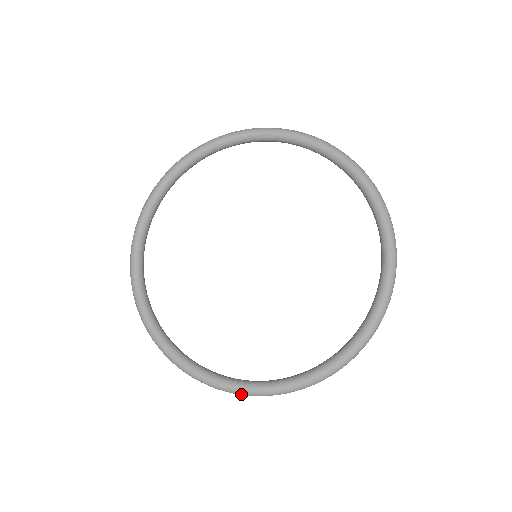
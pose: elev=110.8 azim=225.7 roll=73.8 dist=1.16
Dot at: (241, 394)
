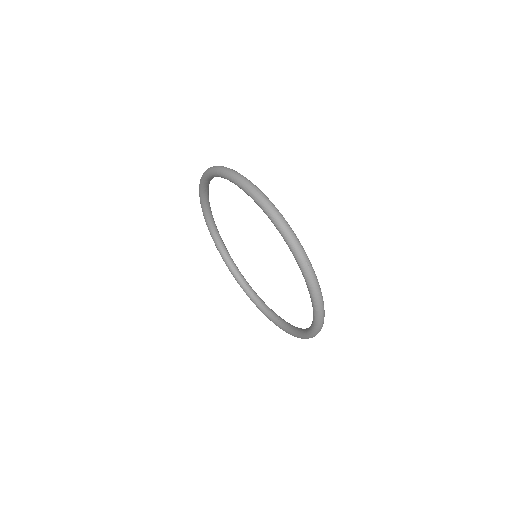
Dot at: occluded
